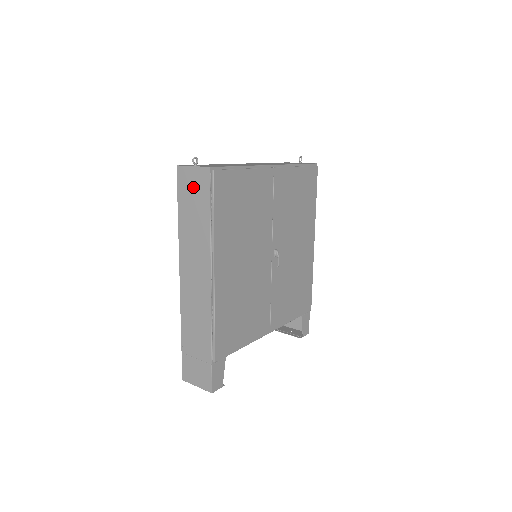
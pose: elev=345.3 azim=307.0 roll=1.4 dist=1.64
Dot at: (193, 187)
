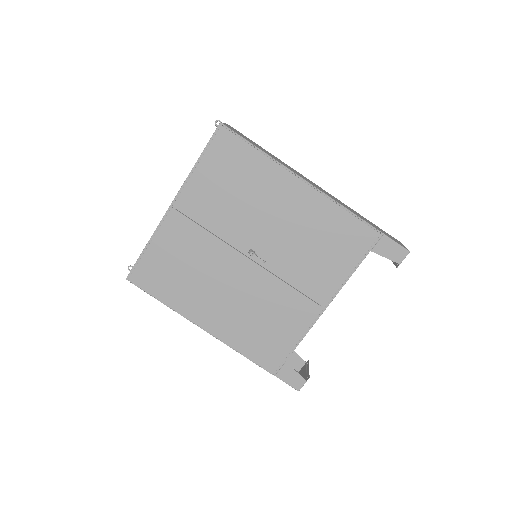
Dot at: occluded
